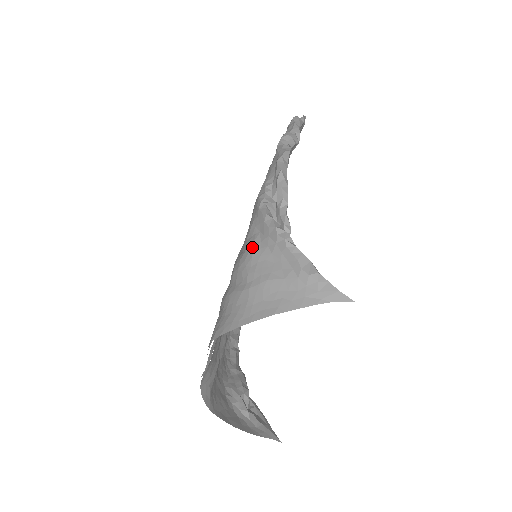
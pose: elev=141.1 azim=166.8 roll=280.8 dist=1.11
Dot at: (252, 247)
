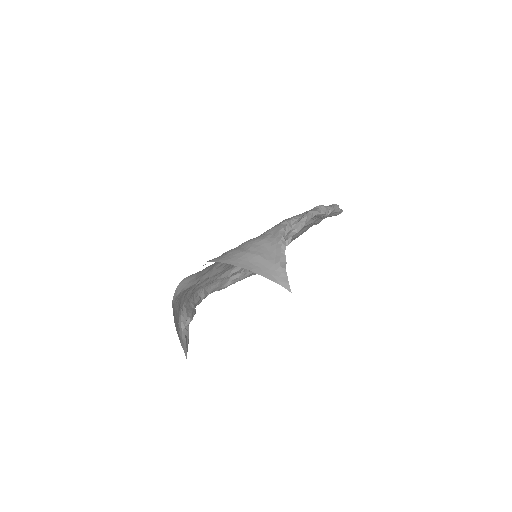
Dot at: (263, 237)
